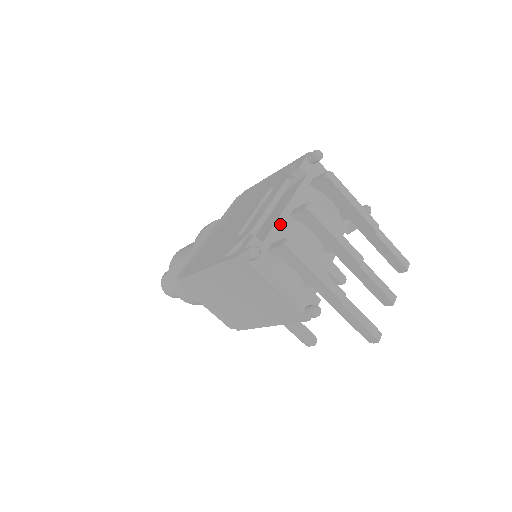
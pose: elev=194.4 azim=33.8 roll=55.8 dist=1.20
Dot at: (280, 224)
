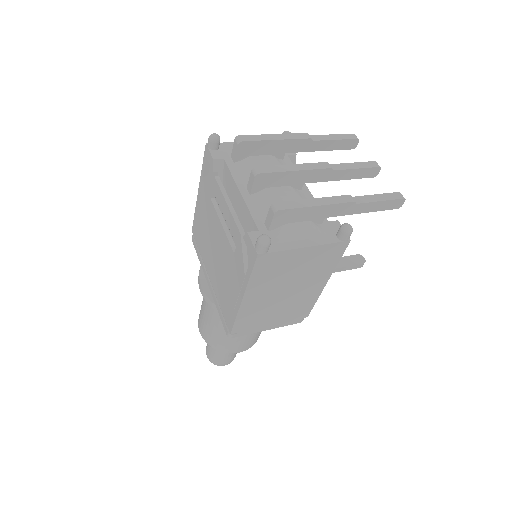
Dot at: (252, 207)
